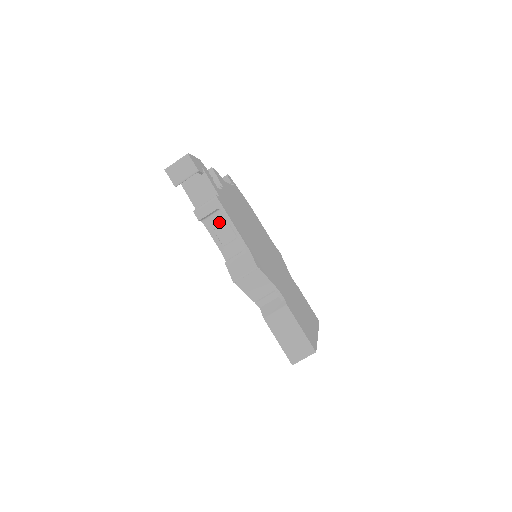
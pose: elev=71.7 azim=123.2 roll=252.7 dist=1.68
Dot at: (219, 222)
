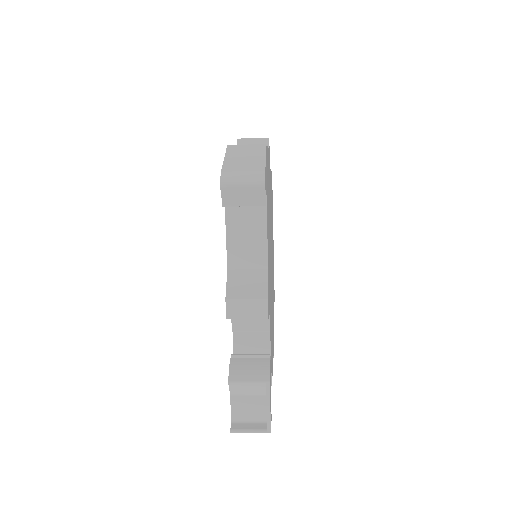
Dot at: occluded
